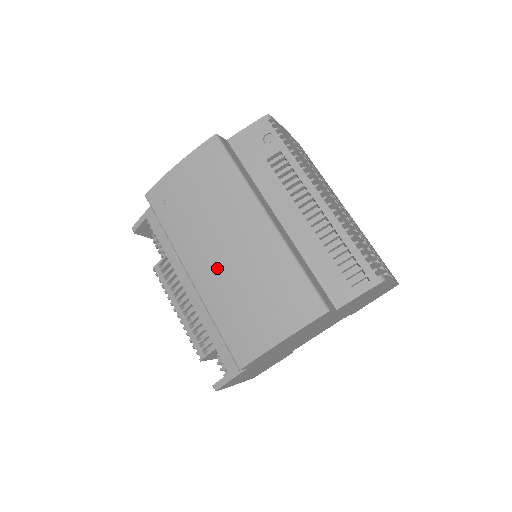
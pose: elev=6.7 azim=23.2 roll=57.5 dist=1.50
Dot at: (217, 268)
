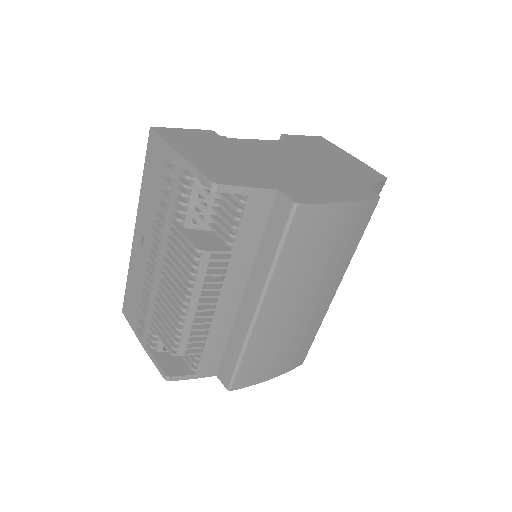
Dot at: (285, 317)
